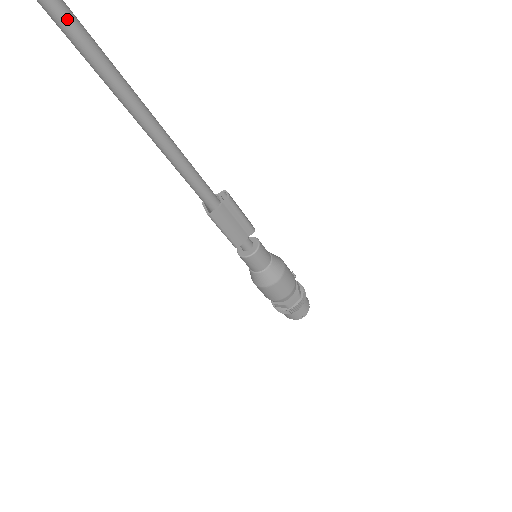
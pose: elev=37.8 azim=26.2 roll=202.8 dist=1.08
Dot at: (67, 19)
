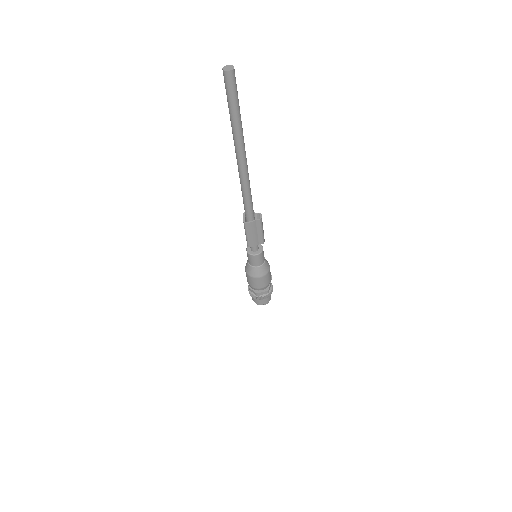
Dot at: (235, 105)
